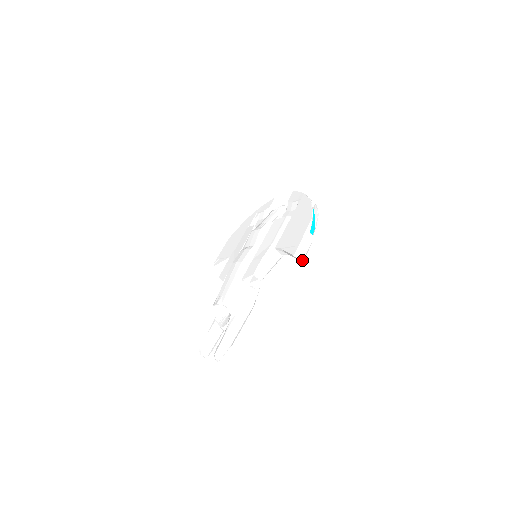
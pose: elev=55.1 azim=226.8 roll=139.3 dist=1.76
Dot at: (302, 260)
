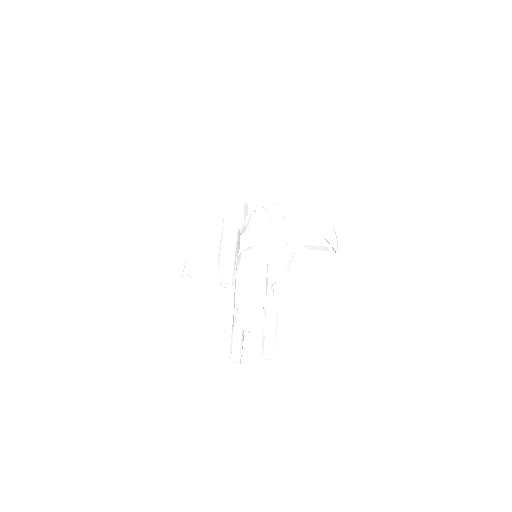
Dot at: (338, 250)
